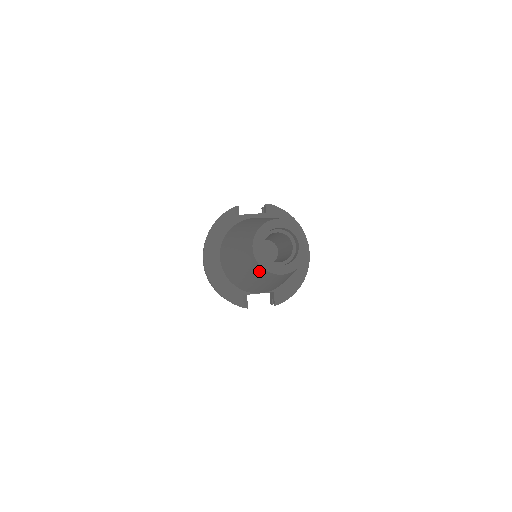
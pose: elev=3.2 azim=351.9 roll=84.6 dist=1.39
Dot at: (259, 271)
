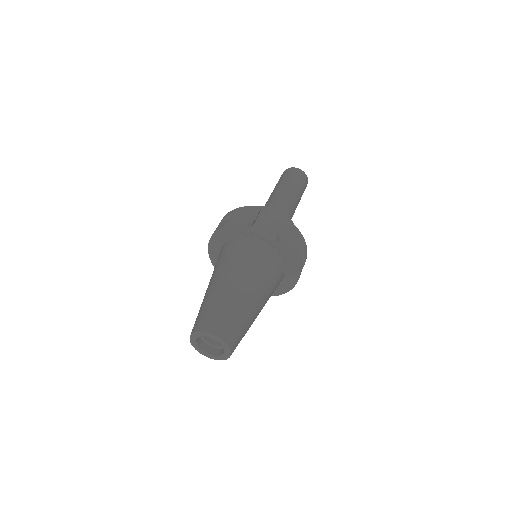
Dot at: occluded
